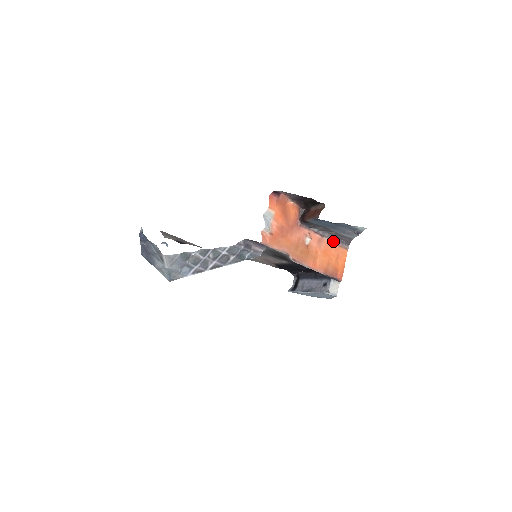
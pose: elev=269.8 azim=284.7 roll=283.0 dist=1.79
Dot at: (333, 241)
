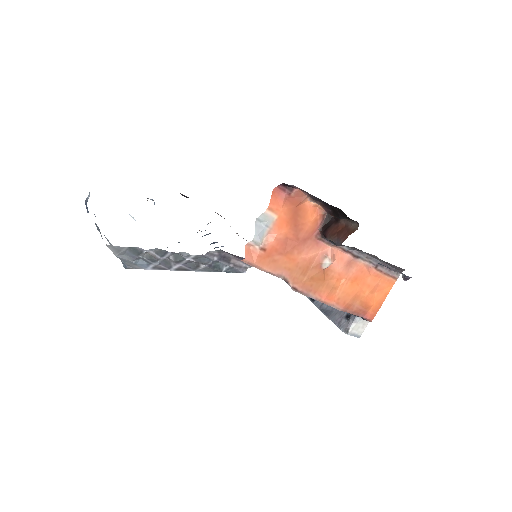
Dot at: (374, 265)
